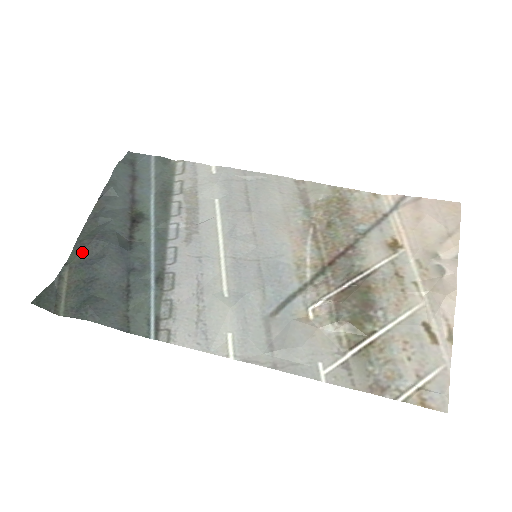
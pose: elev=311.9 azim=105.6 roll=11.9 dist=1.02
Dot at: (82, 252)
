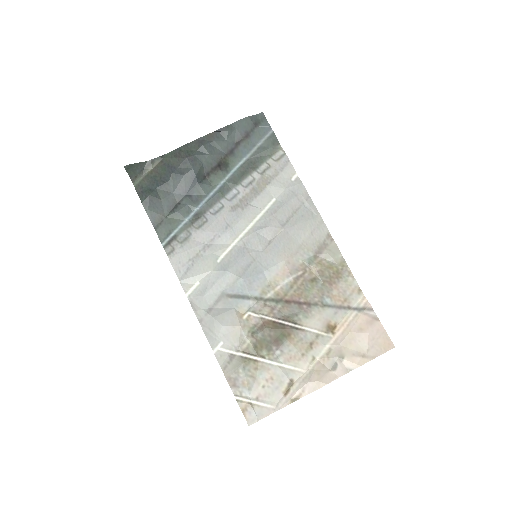
Dot at: (175, 159)
